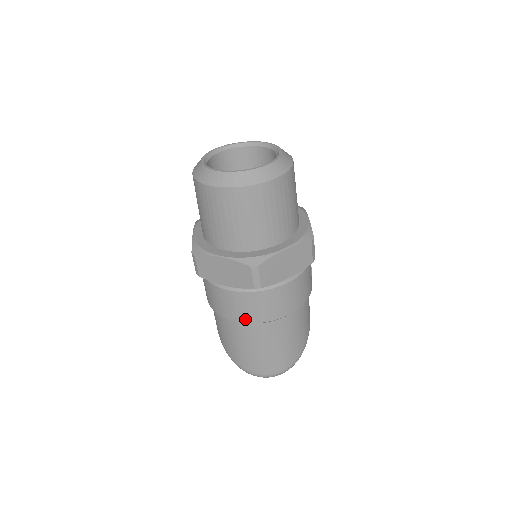
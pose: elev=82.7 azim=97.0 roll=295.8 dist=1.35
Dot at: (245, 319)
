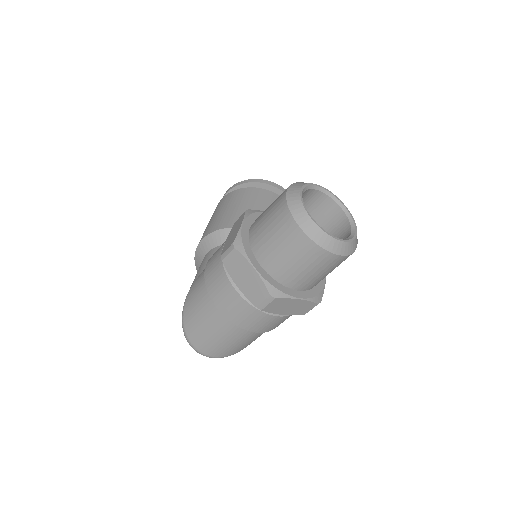
Dot at: (226, 313)
